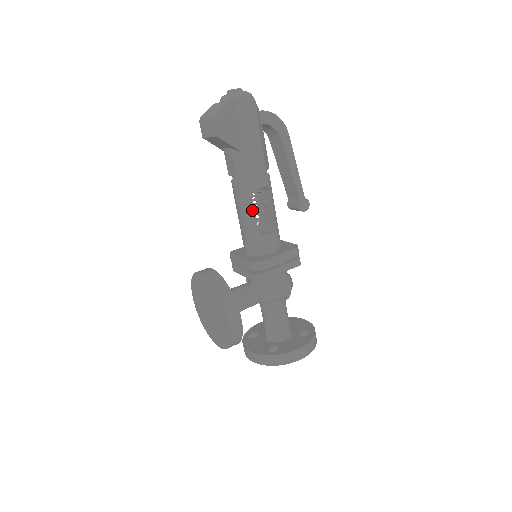
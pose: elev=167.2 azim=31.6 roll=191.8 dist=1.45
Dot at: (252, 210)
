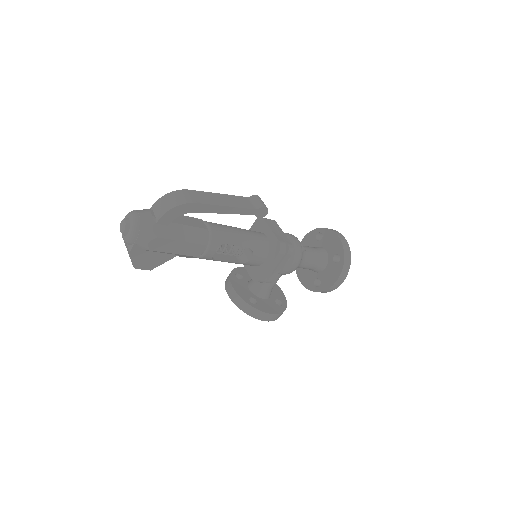
Dot at: (223, 261)
